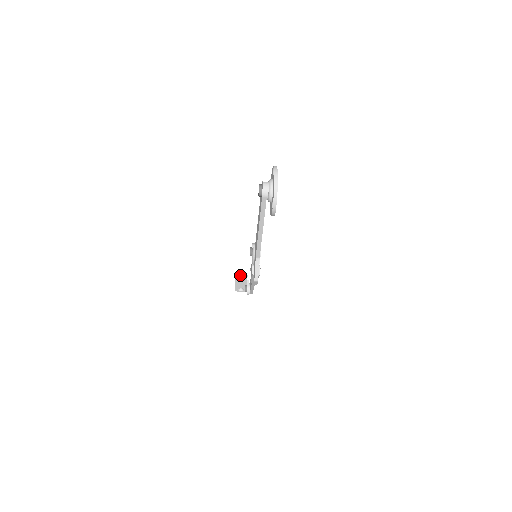
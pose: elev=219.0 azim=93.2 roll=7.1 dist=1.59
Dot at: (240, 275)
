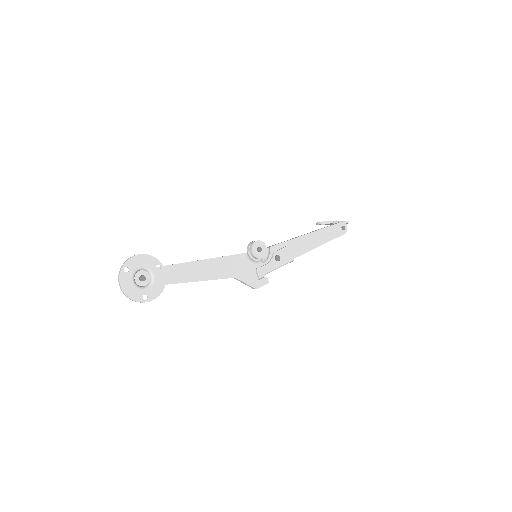
Dot at: (318, 224)
